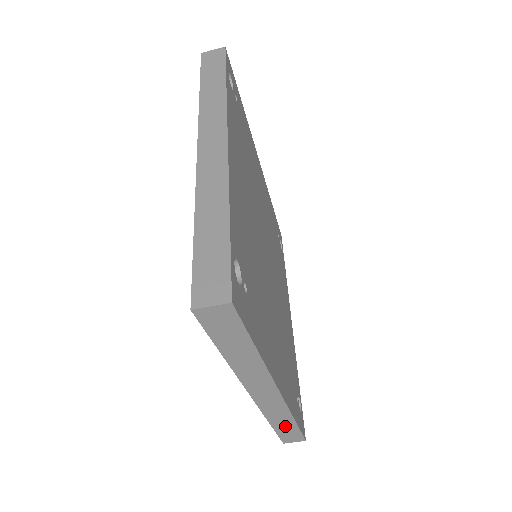
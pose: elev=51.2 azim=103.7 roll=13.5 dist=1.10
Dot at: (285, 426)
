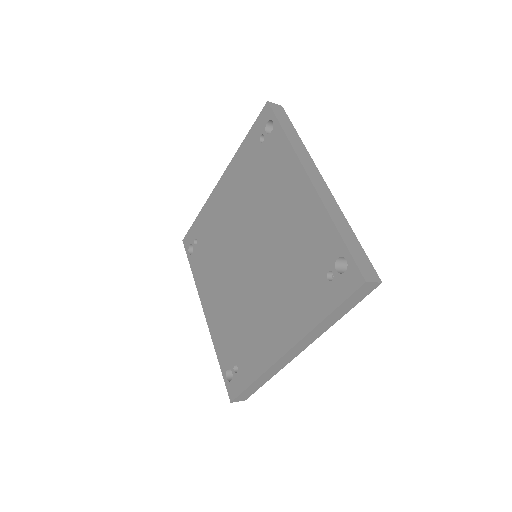
Dot at: (259, 383)
